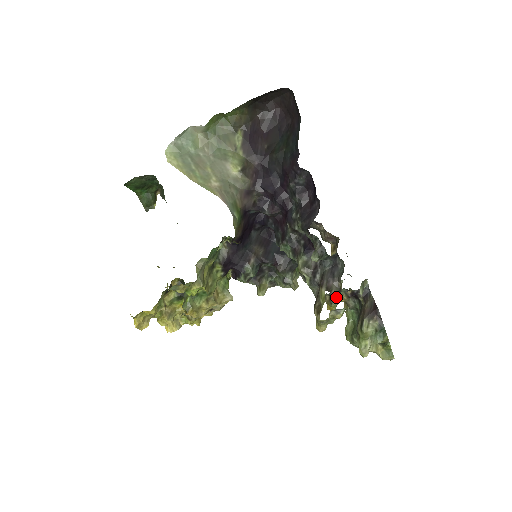
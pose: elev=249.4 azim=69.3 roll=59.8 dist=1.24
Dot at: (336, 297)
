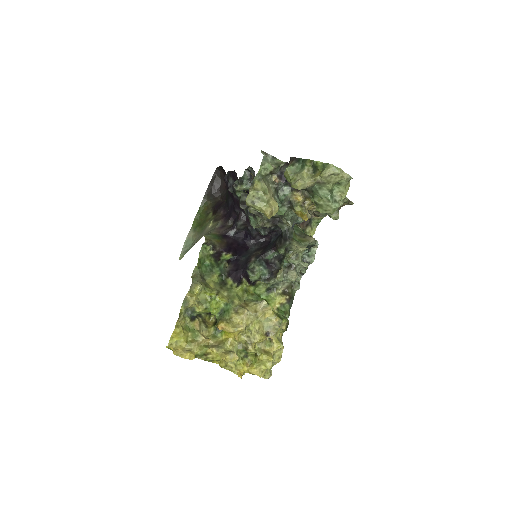
Dot at: occluded
